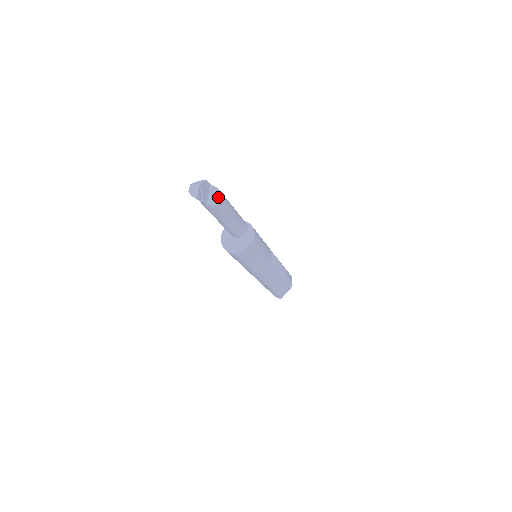
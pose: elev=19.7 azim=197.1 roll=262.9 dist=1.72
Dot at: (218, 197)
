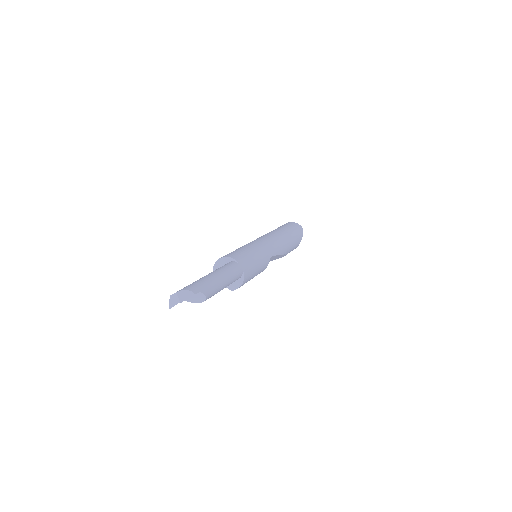
Dot at: (200, 300)
